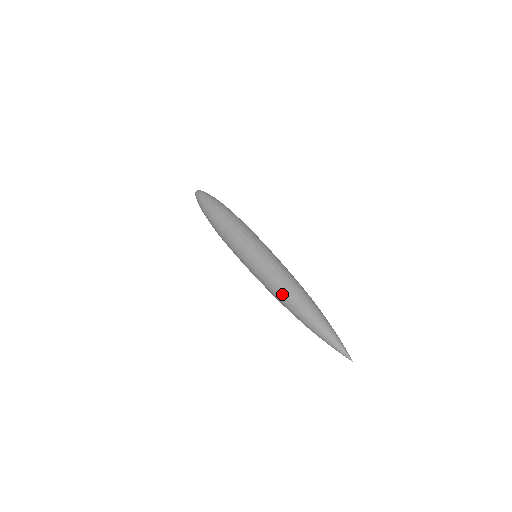
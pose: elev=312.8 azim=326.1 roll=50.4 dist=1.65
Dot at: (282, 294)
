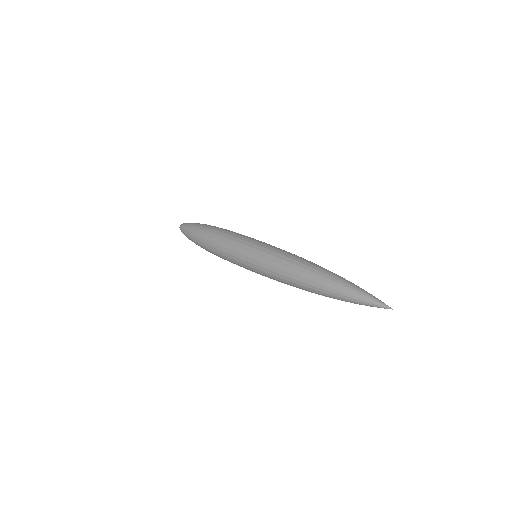
Dot at: (293, 278)
